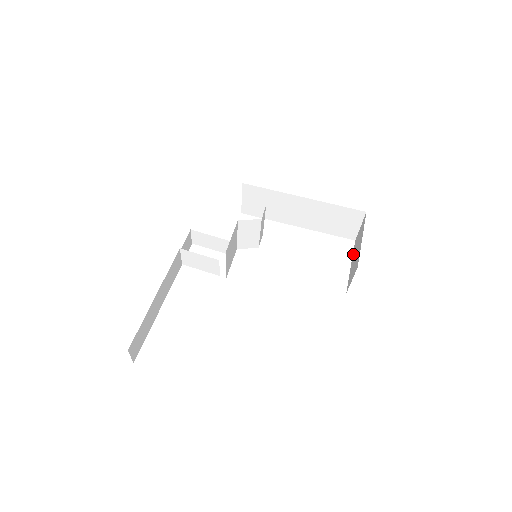
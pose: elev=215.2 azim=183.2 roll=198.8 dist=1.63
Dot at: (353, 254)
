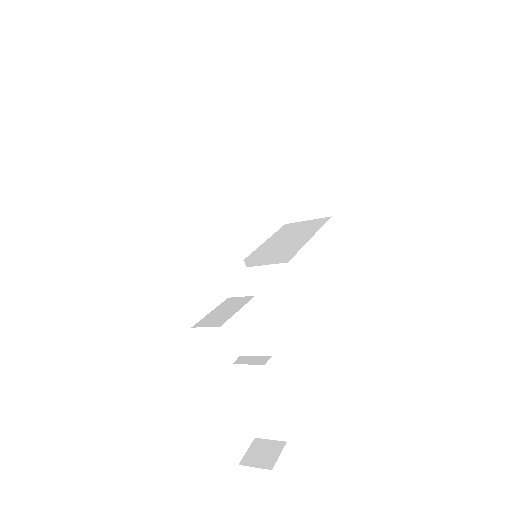
Dot at: (277, 176)
